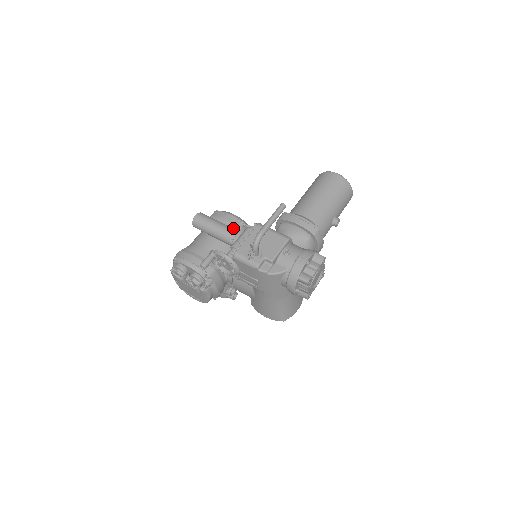
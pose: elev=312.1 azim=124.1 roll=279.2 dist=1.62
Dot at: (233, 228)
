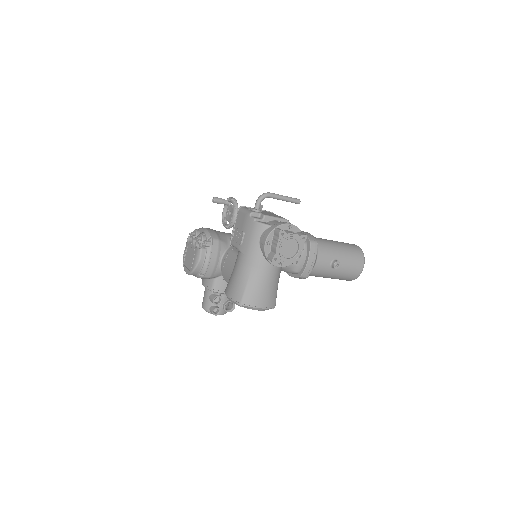
Dot at: occluded
